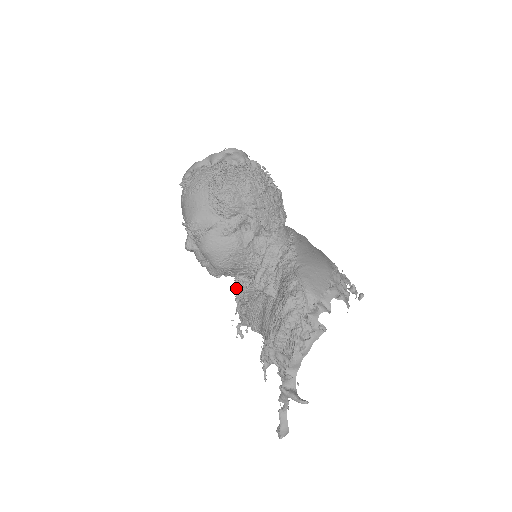
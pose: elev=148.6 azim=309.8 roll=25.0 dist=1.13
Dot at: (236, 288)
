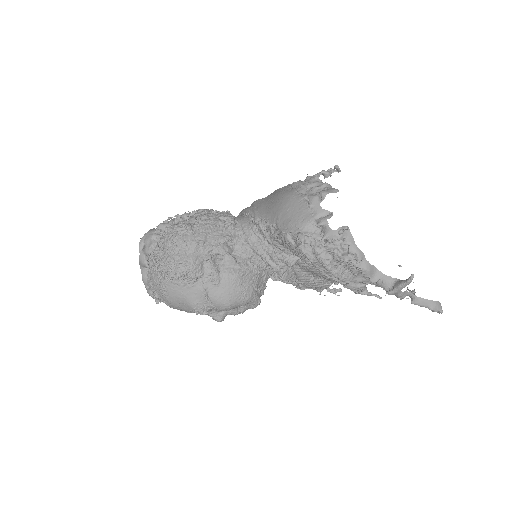
Dot at: (285, 282)
